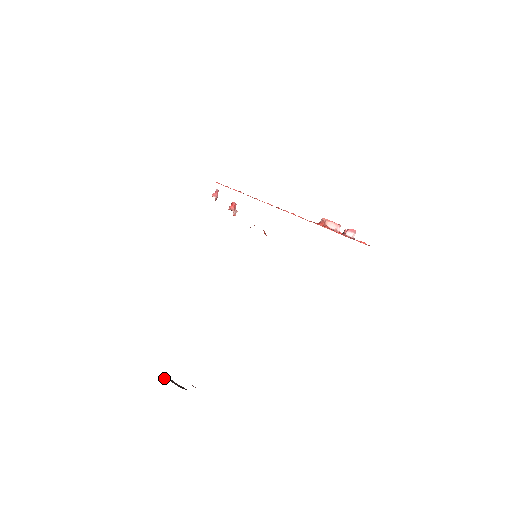
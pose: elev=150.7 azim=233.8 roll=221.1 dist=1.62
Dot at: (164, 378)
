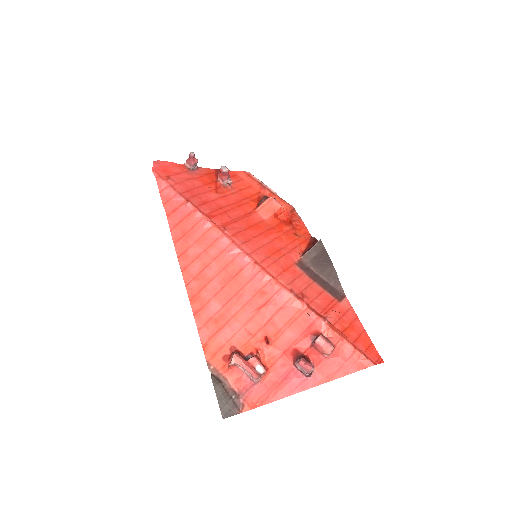
Dot at: occluded
